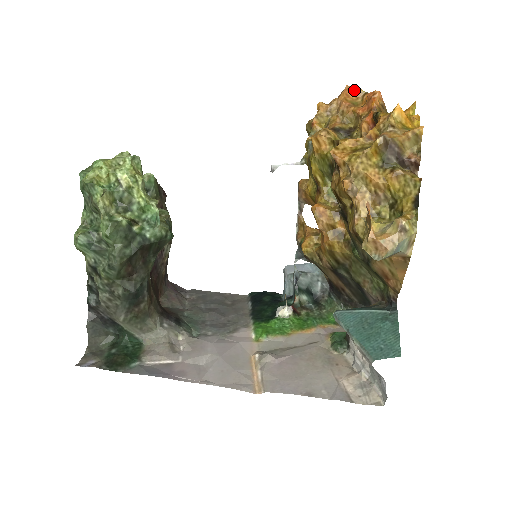
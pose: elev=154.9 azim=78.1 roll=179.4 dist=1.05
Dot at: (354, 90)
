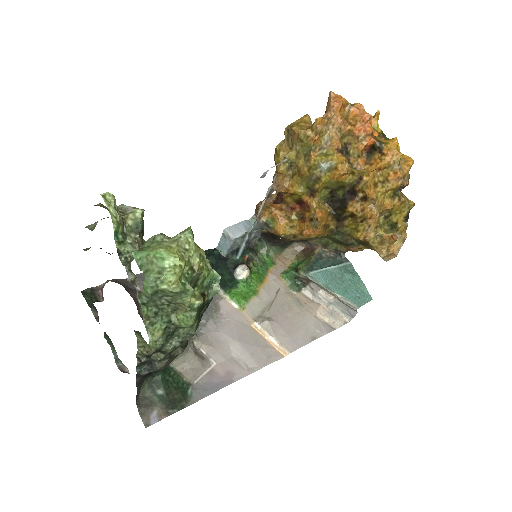
Dot at: (344, 103)
